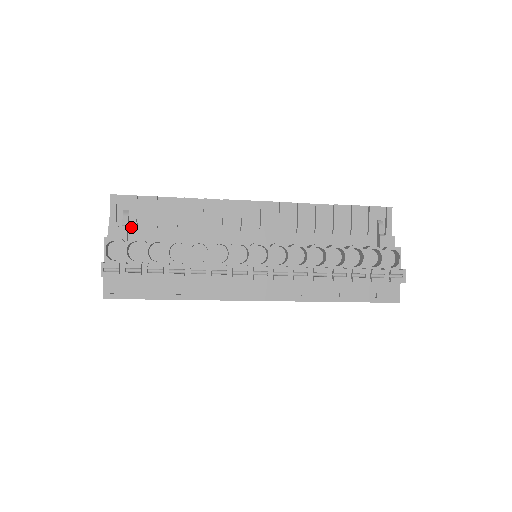
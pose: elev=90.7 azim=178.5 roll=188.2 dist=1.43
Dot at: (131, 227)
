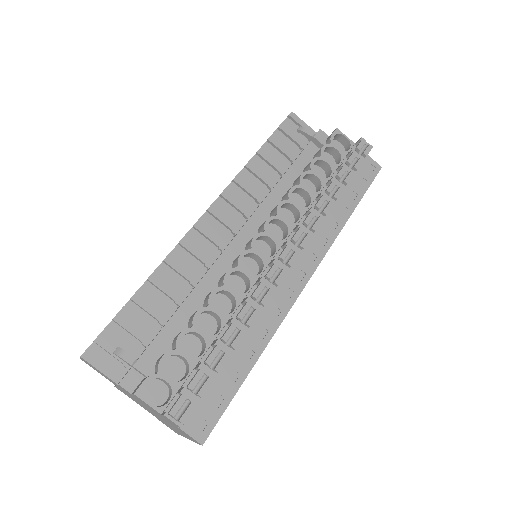
Dot at: (139, 358)
